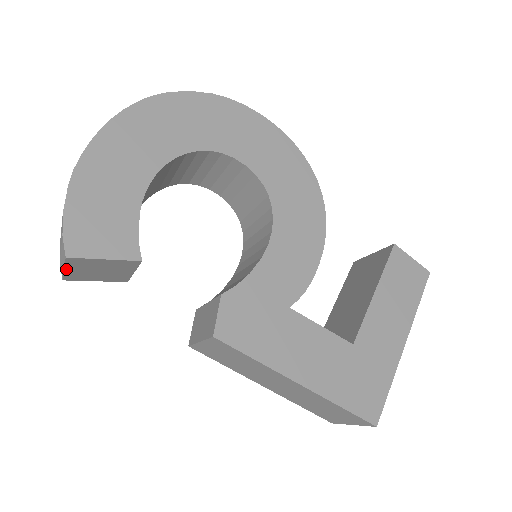
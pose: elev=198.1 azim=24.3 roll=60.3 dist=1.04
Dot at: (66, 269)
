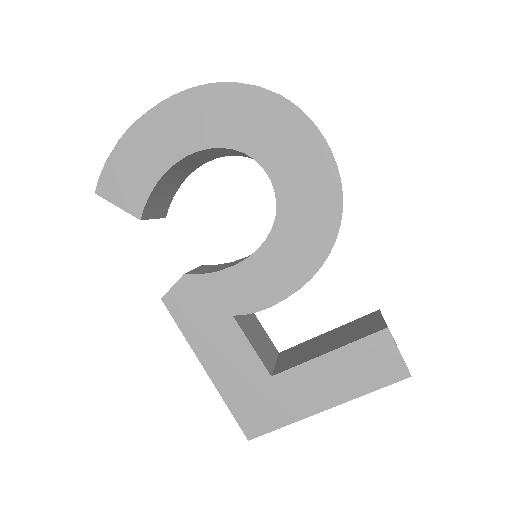
Dot at: occluded
